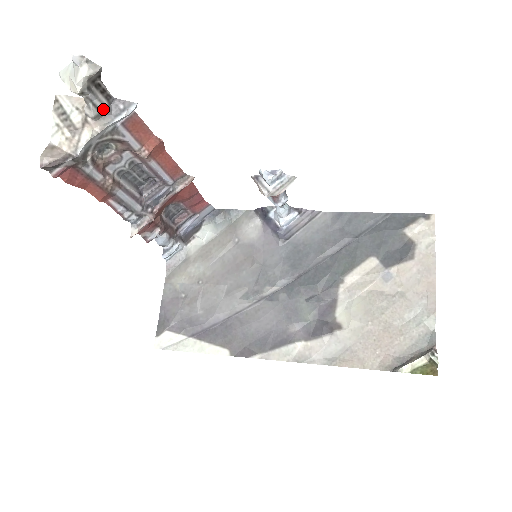
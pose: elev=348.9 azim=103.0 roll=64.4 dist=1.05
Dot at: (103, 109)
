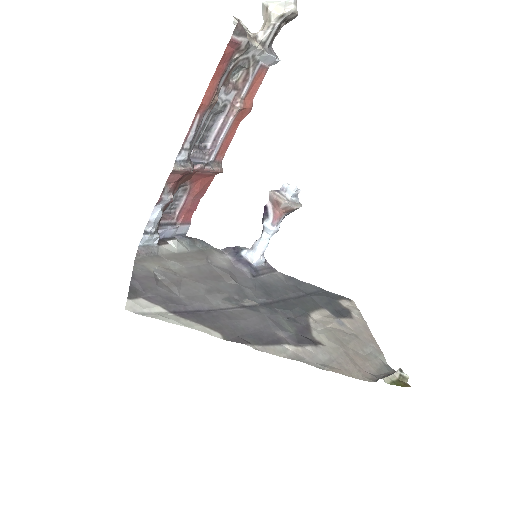
Dot at: (267, 43)
